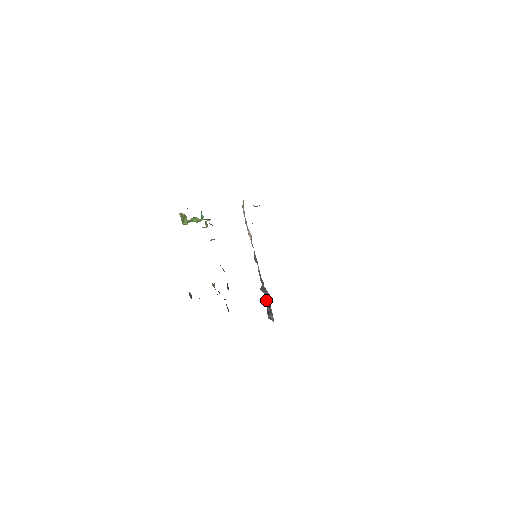
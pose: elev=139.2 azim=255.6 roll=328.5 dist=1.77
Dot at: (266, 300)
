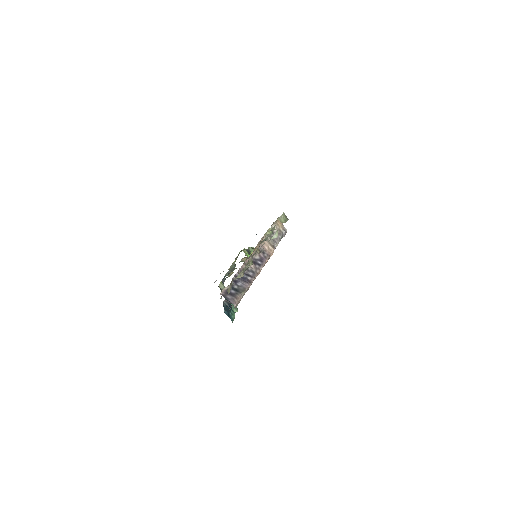
Dot at: (238, 286)
